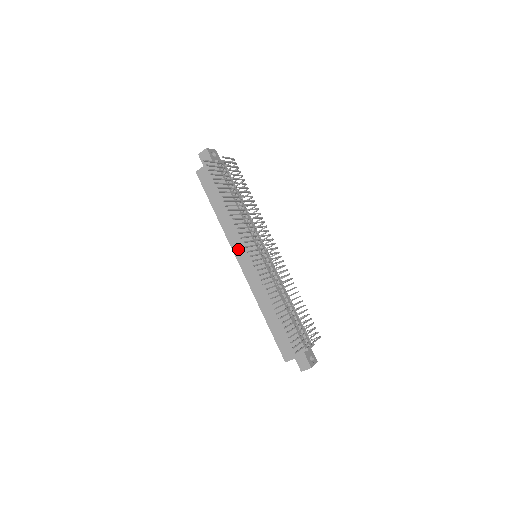
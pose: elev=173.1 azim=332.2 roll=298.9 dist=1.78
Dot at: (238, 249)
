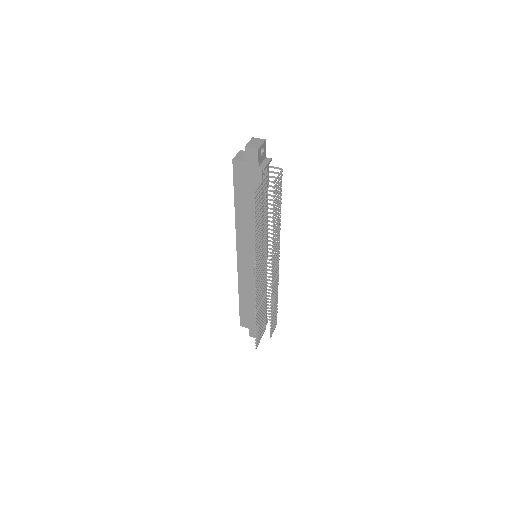
Dot at: (242, 246)
